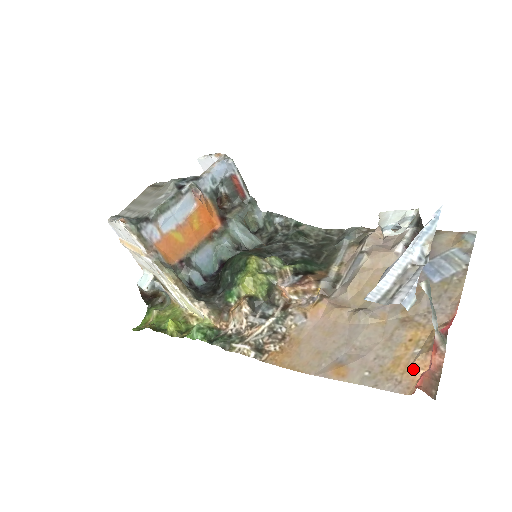
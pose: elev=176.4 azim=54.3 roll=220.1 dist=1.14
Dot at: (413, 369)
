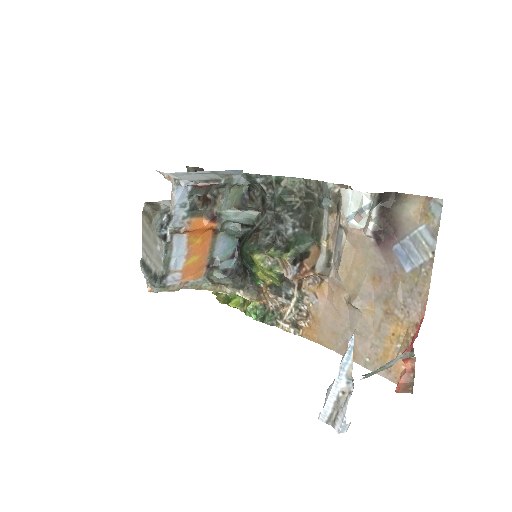
Dot at: (397, 363)
